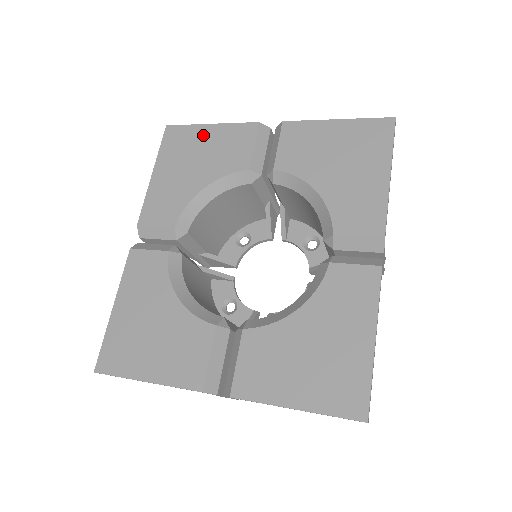
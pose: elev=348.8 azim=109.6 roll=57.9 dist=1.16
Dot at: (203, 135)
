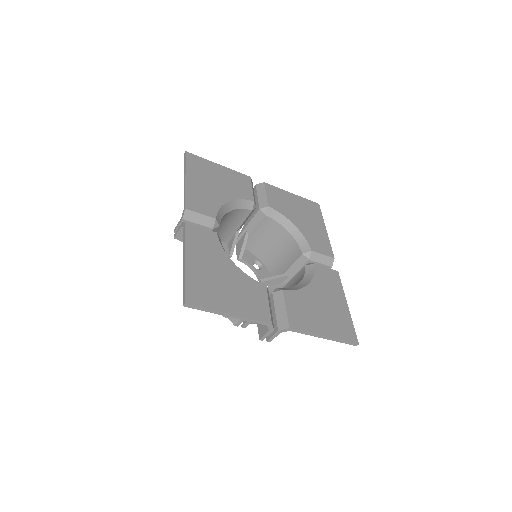
Dot at: (216, 169)
